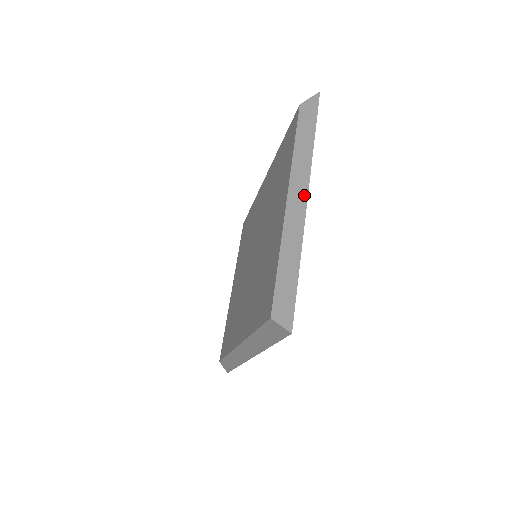
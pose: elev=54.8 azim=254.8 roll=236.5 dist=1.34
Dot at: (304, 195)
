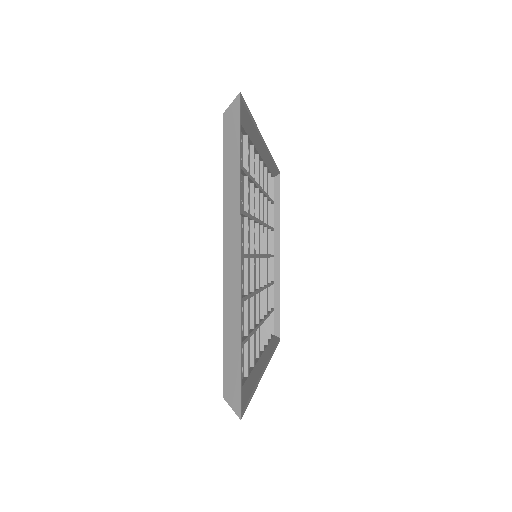
Dot at: (237, 251)
